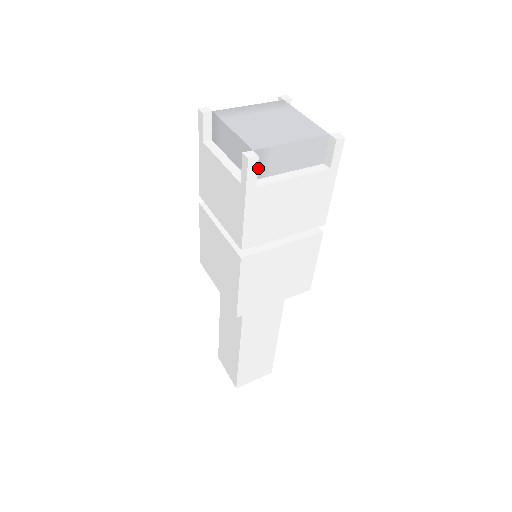
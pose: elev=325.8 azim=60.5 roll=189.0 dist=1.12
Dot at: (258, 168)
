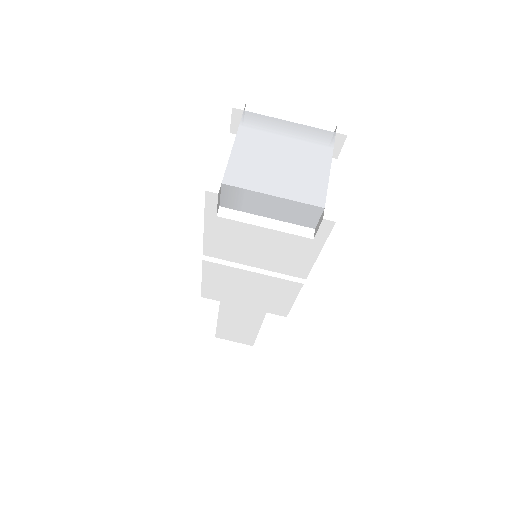
Dot at: (229, 200)
